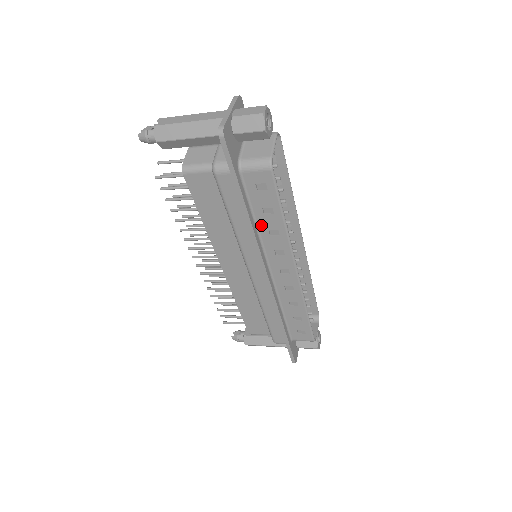
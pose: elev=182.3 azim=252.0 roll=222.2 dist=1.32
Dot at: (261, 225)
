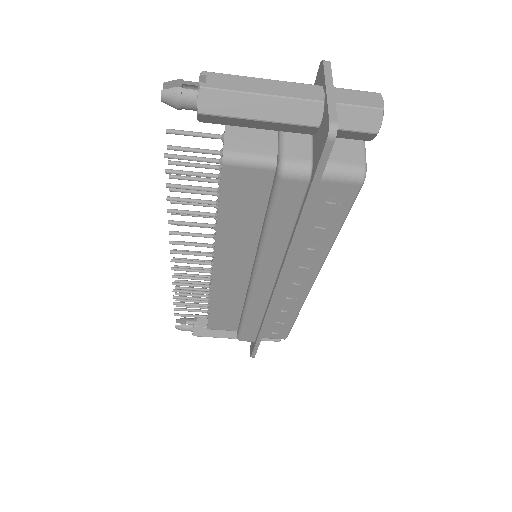
Dot at: (302, 238)
